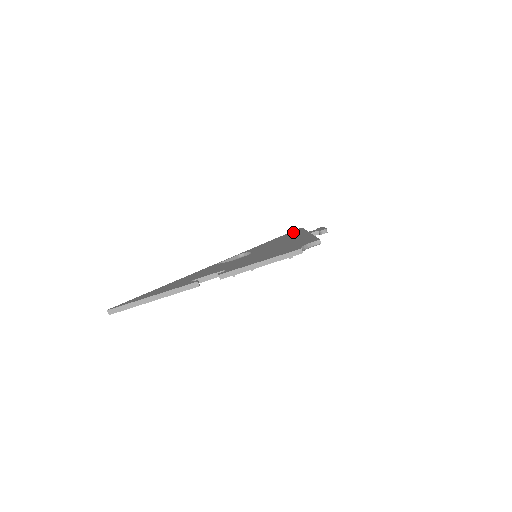
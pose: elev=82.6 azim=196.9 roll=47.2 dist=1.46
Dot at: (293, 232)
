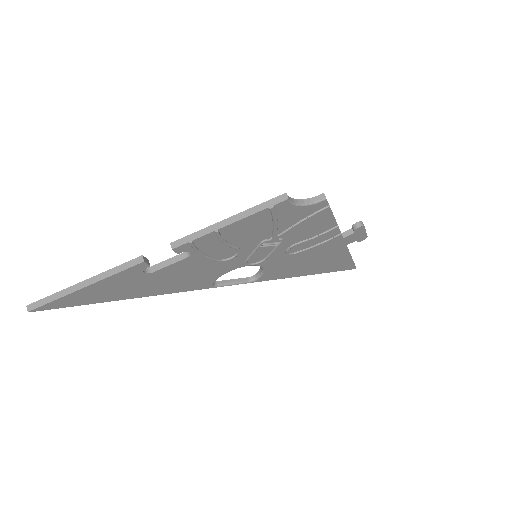
Dot at: occluded
